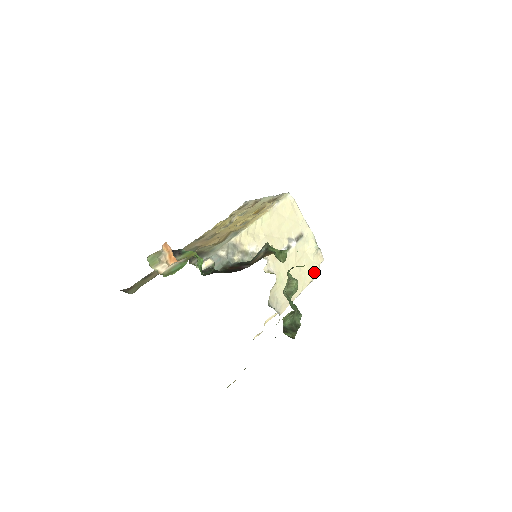
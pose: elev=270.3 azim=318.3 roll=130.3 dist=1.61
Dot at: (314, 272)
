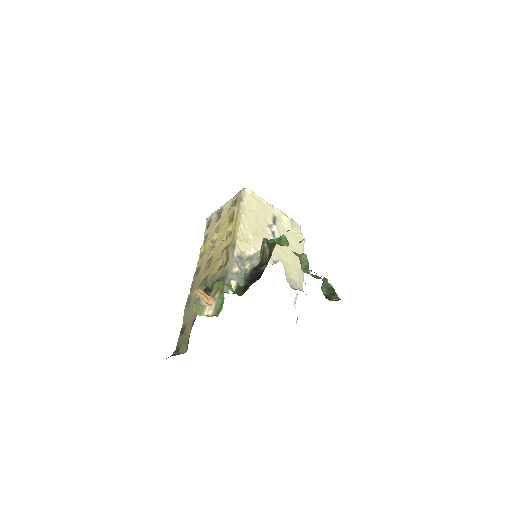
Dot at: occluded
